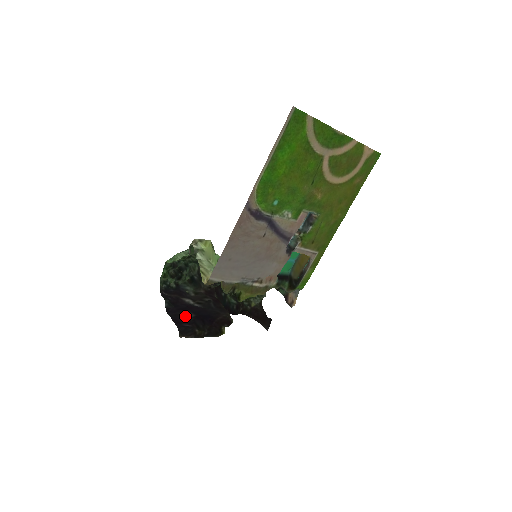
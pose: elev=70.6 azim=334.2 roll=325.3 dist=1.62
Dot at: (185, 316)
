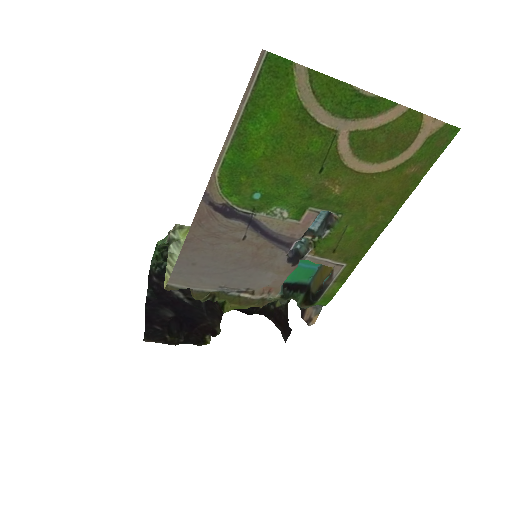
Dot at: (162, 314)
